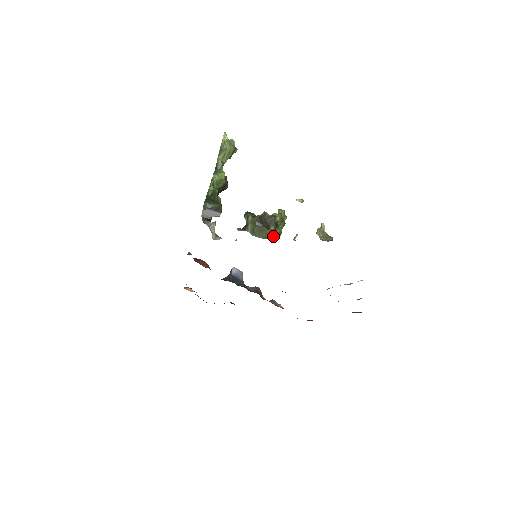
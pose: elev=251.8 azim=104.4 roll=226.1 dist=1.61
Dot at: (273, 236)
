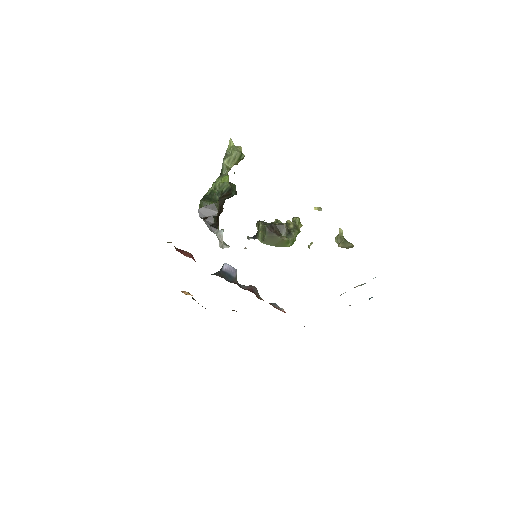
Dot at: (285, 243)
